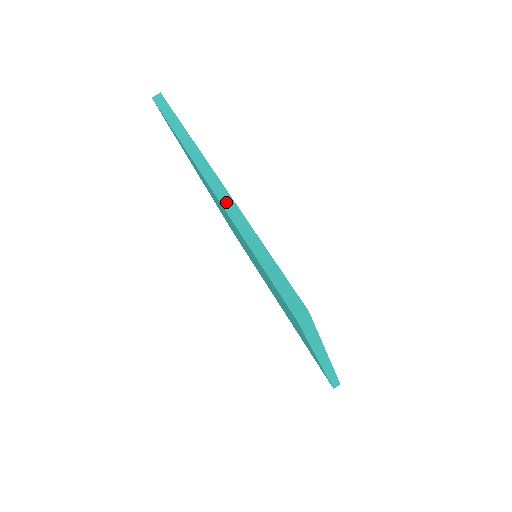
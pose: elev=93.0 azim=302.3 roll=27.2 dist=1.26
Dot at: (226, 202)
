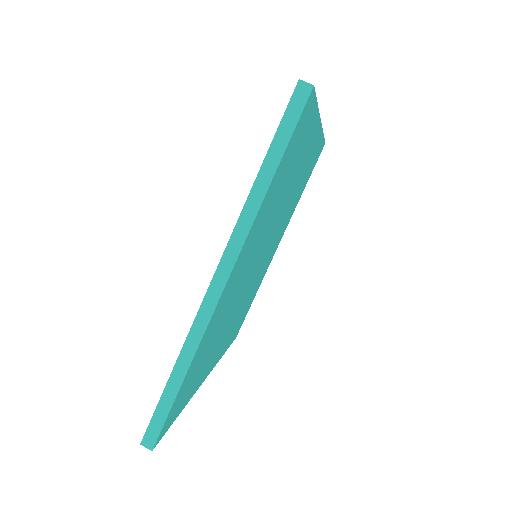
Dot at: occluded
